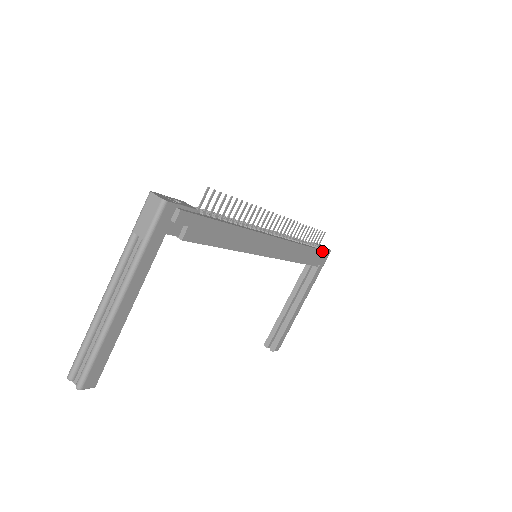
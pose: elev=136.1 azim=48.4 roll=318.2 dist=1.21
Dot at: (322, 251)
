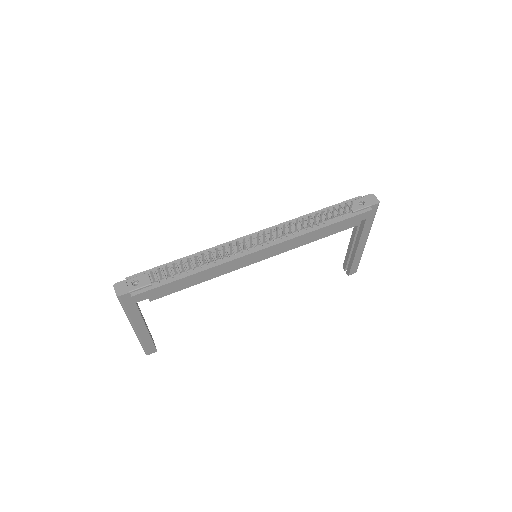
Dot at: (354, 216)
